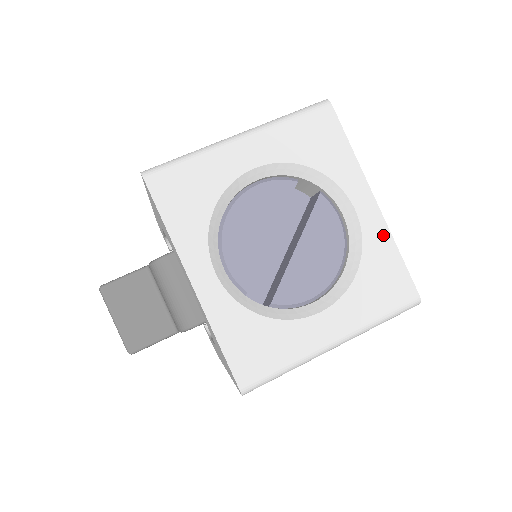
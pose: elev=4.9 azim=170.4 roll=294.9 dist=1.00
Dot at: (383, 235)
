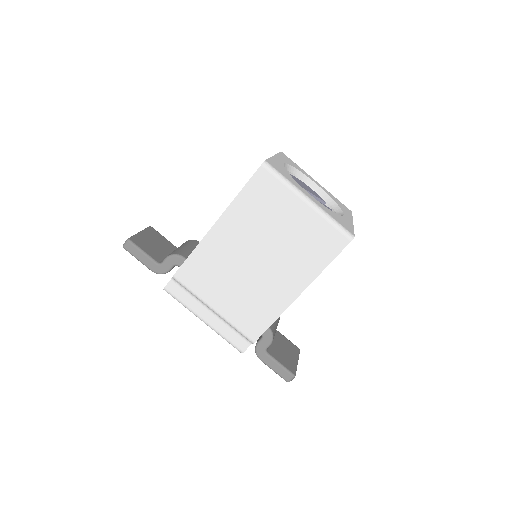
Dot at: (350, 224)
